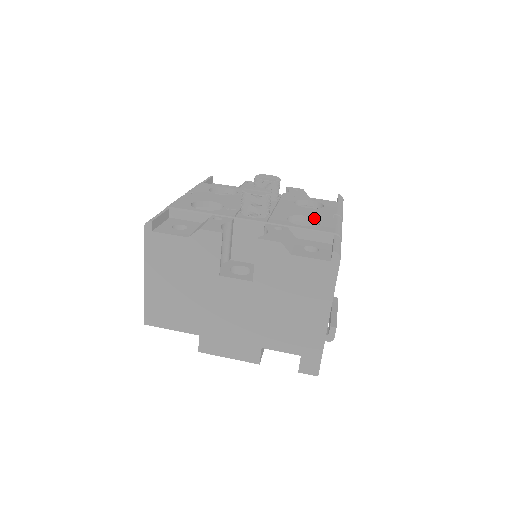
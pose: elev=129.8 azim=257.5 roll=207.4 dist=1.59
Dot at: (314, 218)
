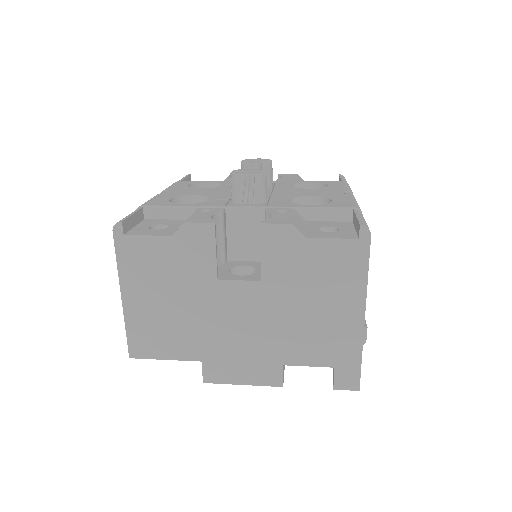
Dot at: (322, 197)
